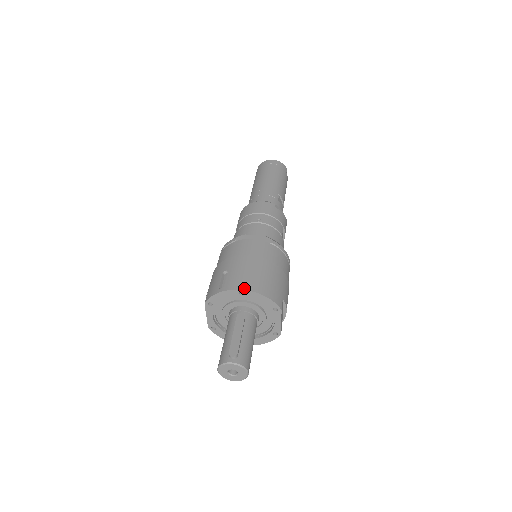
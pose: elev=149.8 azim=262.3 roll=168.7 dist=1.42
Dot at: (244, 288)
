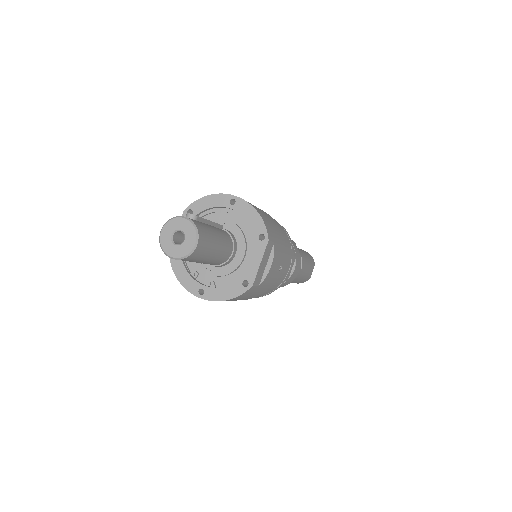
Dot at: (238, 197)
